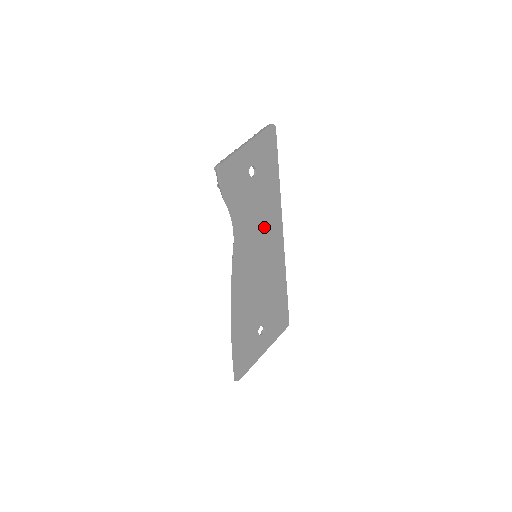
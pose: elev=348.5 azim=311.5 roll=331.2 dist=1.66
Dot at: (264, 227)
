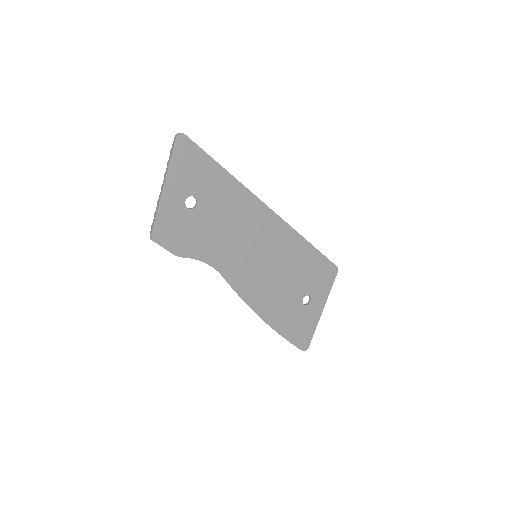
Dot at: (245, 229)
